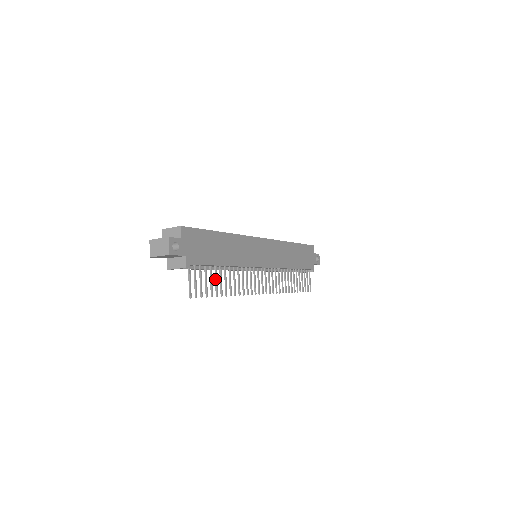
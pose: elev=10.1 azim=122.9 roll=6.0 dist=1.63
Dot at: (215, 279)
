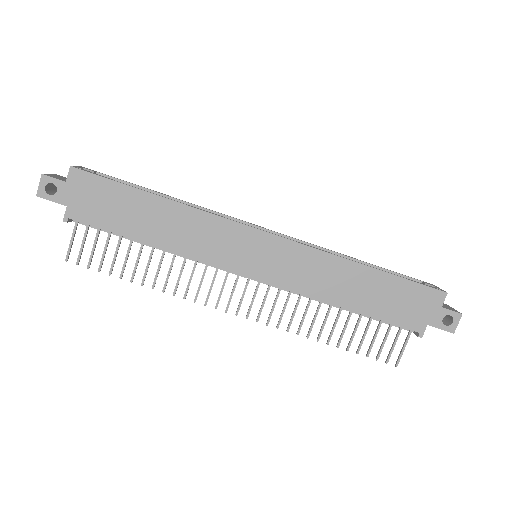
Dot at: (126, 255)
